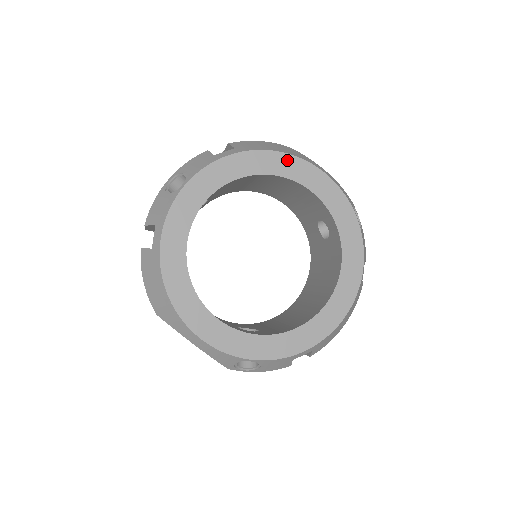
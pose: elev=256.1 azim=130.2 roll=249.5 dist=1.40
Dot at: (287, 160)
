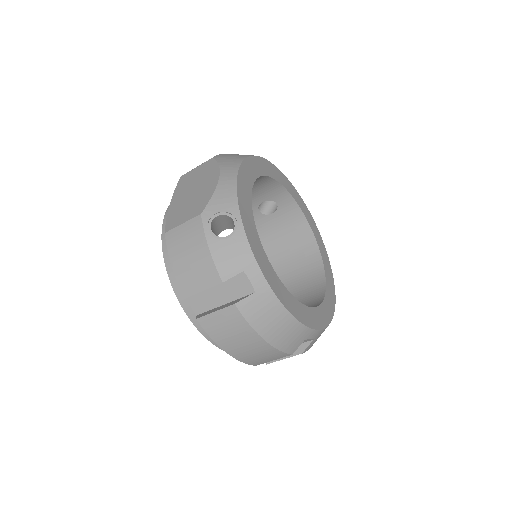
Dot at: (327, 258)
